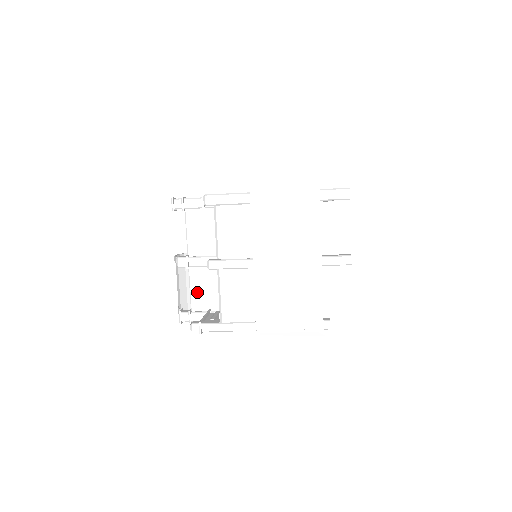
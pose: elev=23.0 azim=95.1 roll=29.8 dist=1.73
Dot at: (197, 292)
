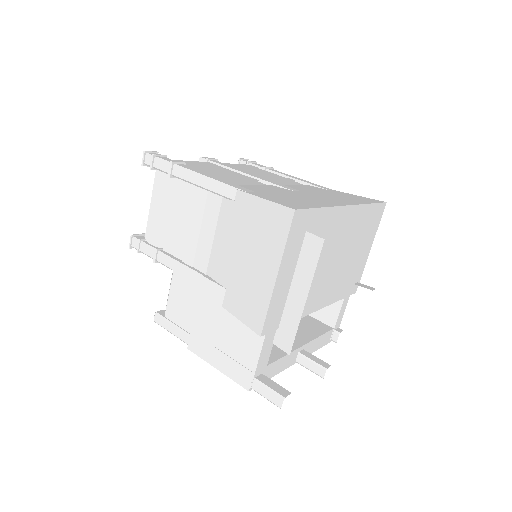
Dot at: occluded
